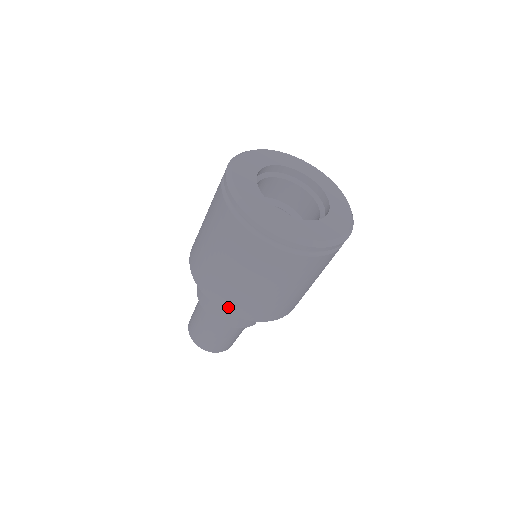
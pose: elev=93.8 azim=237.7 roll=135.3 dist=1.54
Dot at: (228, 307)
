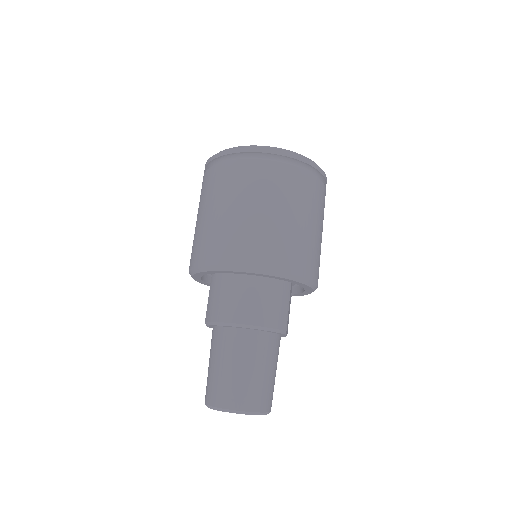
Dot at: (252, 258)
